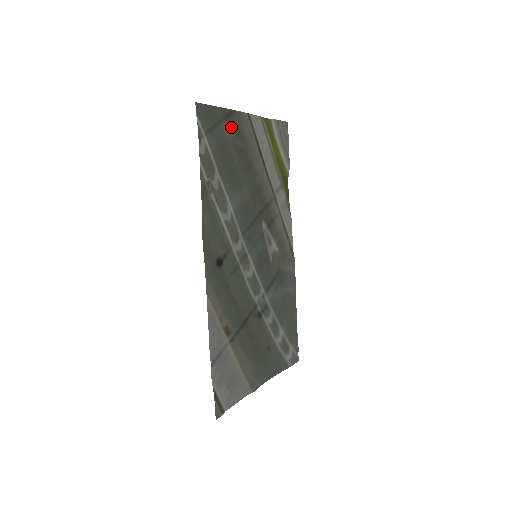
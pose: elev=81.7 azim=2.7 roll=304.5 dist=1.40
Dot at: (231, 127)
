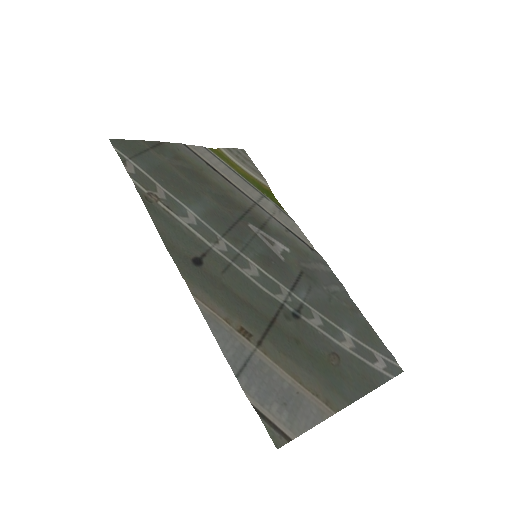
Dot at: (164, 154)
